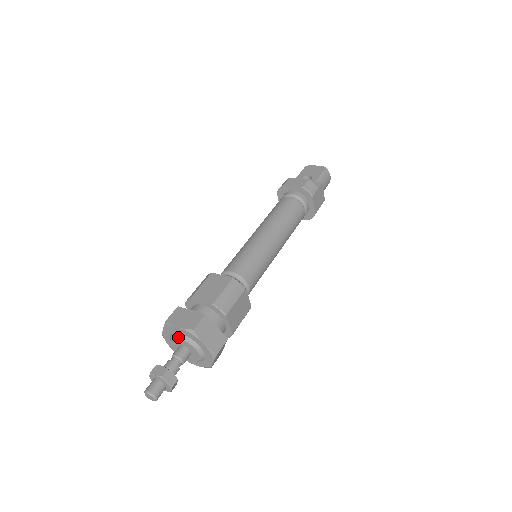
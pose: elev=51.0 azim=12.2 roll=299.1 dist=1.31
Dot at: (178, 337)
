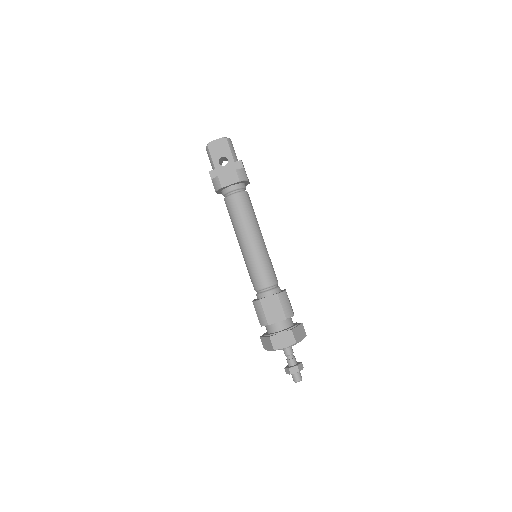
Dot at: occluded
